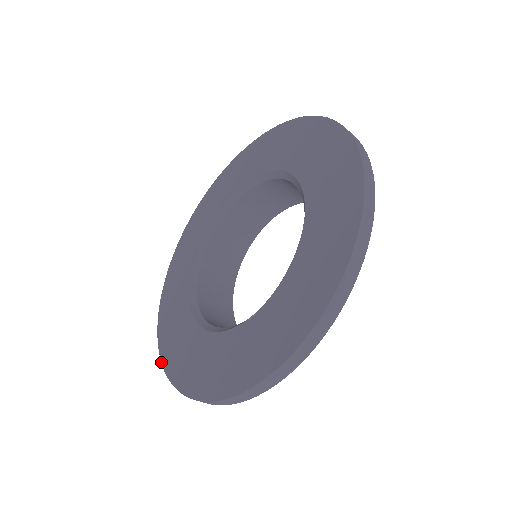
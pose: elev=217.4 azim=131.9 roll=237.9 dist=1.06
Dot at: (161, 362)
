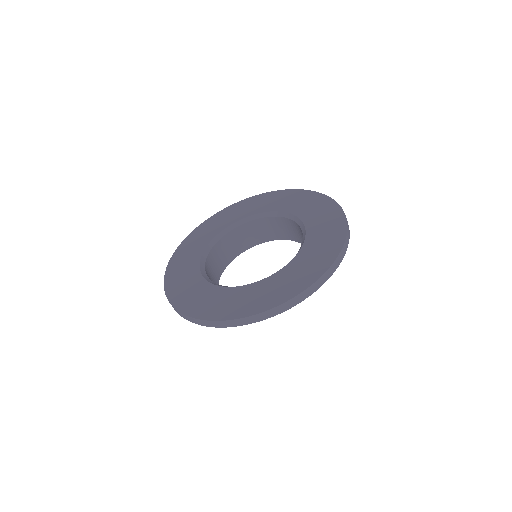
Dot at: (180, 244)
